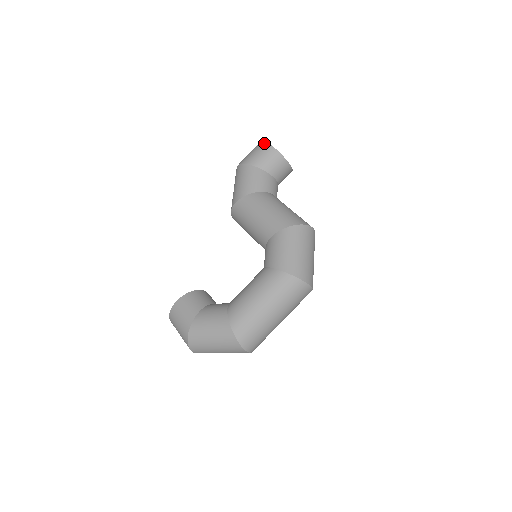
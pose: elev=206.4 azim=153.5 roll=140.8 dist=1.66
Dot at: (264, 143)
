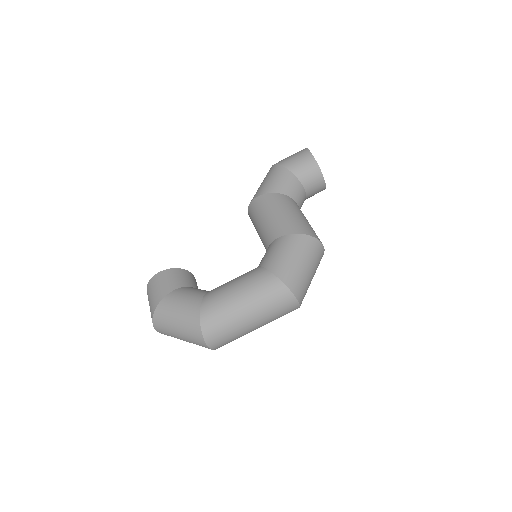
Dot at: (306, 151)
